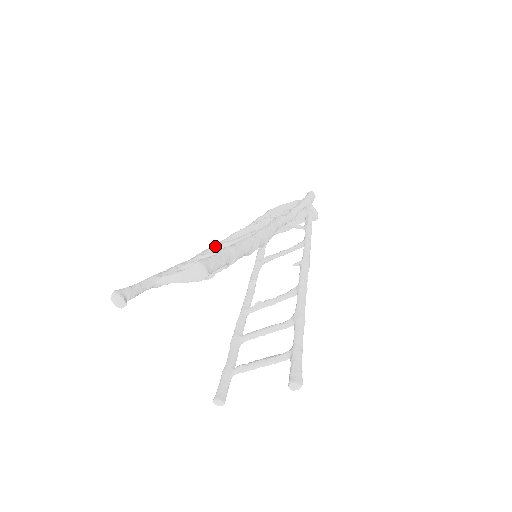
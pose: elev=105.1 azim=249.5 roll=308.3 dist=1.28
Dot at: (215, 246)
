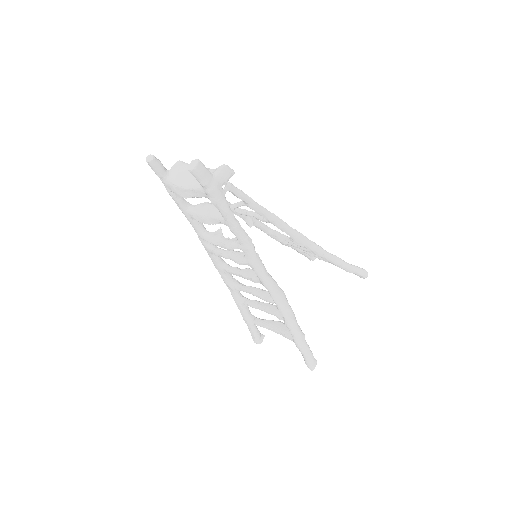
Dot at: (224, 274)
